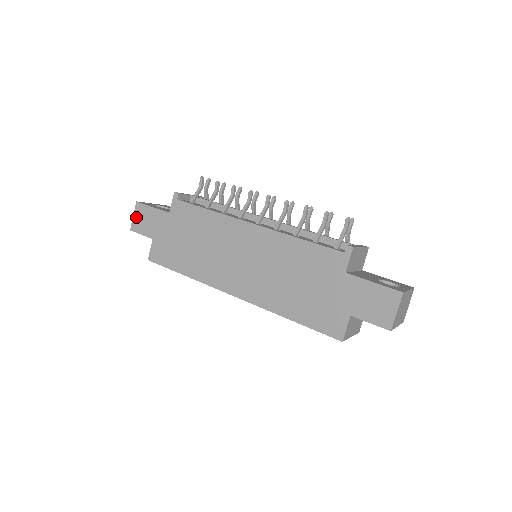
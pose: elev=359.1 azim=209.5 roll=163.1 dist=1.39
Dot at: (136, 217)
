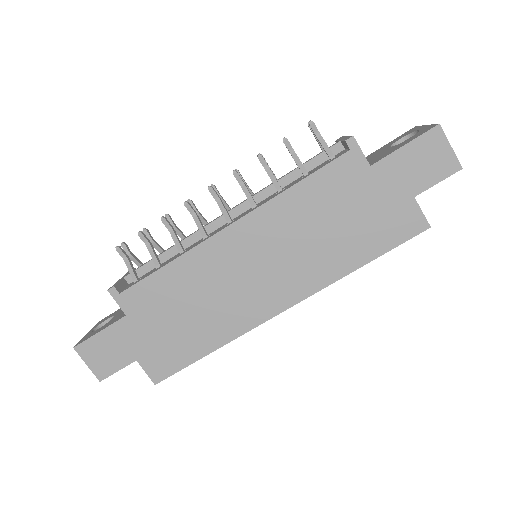
Dot at: (91, 362)
